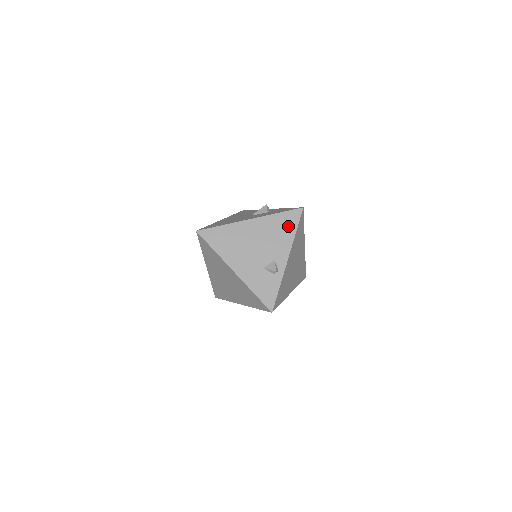
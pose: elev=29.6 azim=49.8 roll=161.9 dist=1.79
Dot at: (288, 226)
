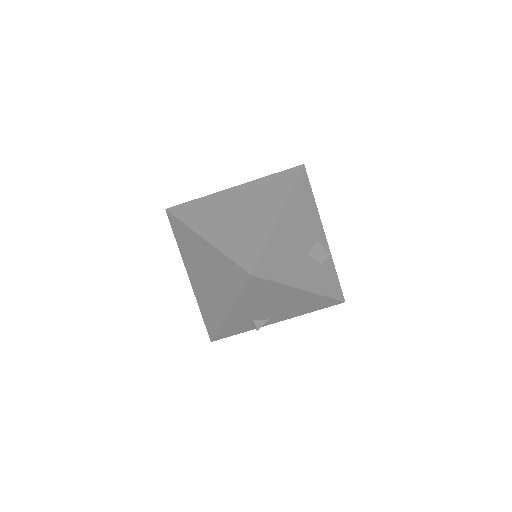
Dot at: (316, 307)
